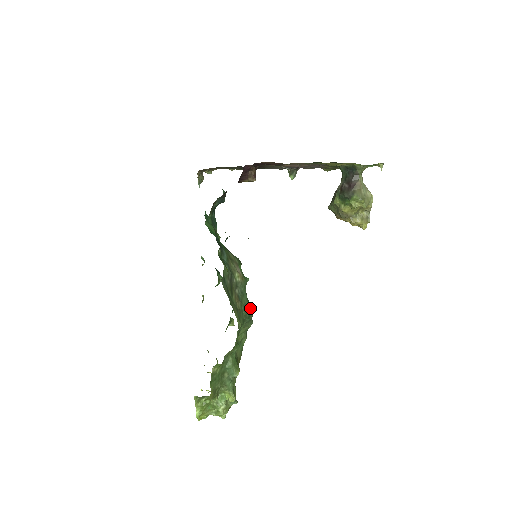
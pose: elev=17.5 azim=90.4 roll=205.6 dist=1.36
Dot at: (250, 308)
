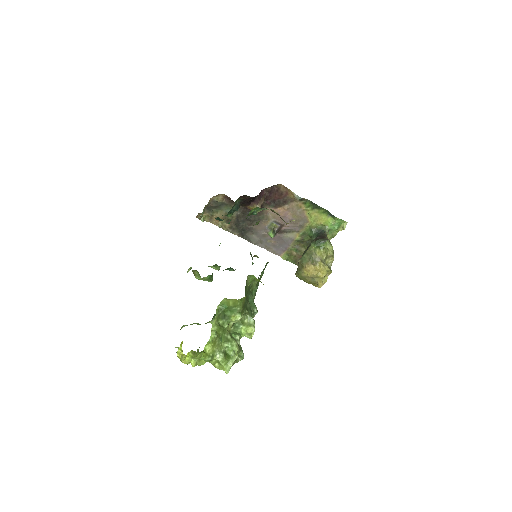
Dot at: occluded
